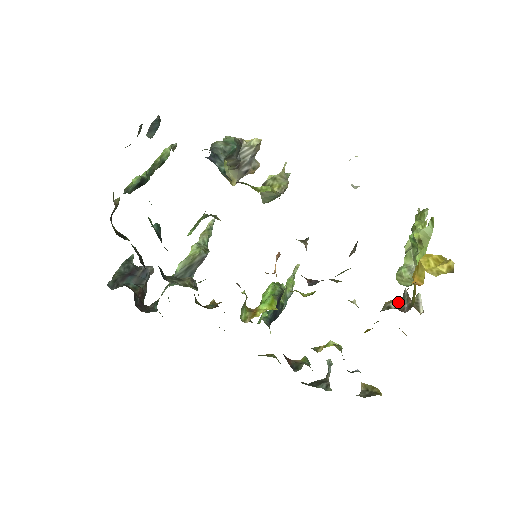
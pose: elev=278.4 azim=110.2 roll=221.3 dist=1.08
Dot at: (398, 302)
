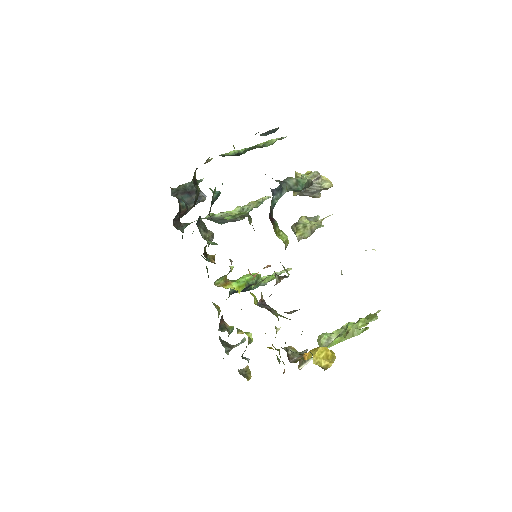
Dot at: (295, 352)
